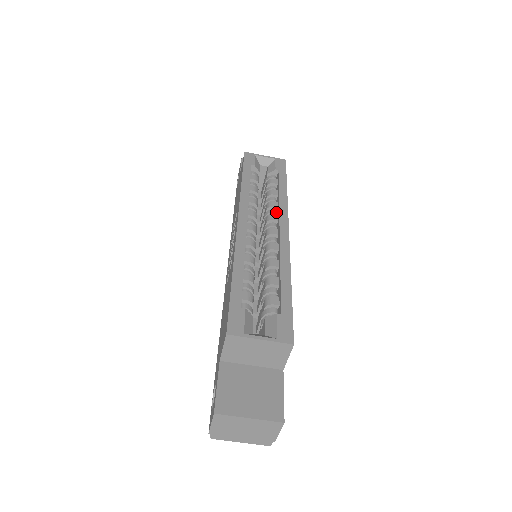
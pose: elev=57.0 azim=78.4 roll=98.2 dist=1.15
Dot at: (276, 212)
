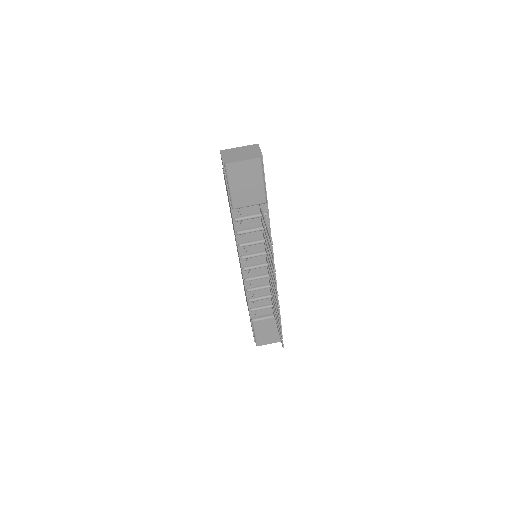
Dot at: occluded
